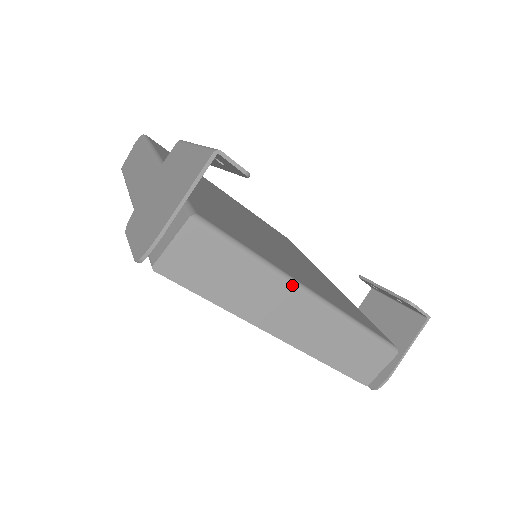
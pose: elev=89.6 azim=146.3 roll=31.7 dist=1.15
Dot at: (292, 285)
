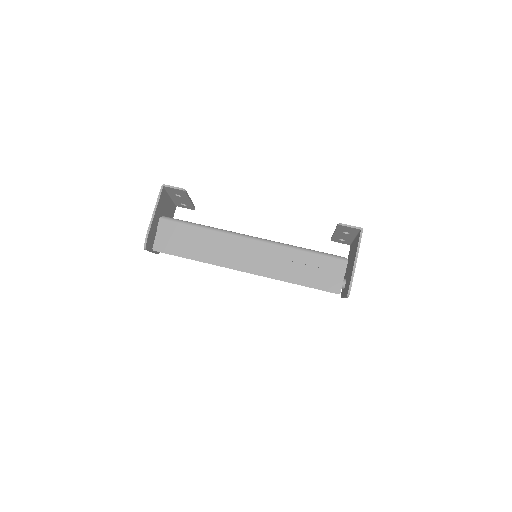
Dot at: (233, 235)
